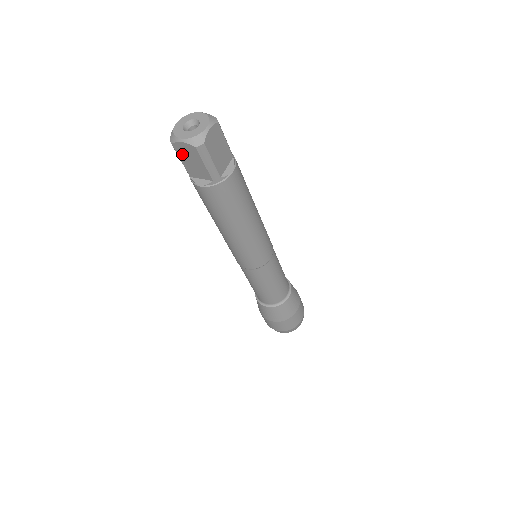
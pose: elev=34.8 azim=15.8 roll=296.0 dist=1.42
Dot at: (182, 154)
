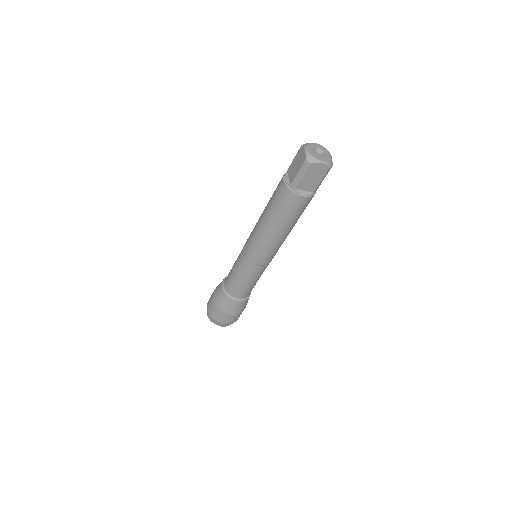
Dot at: (311, 171)
